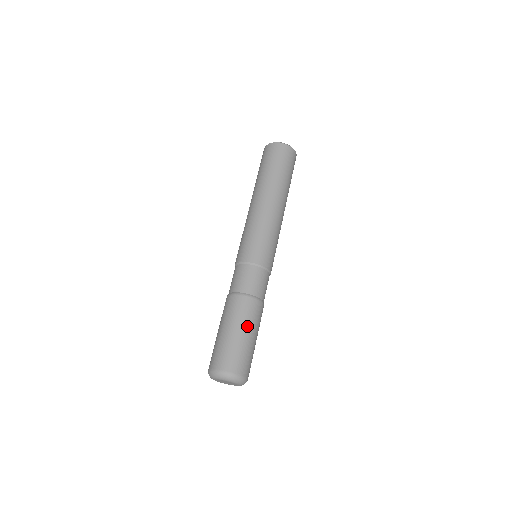
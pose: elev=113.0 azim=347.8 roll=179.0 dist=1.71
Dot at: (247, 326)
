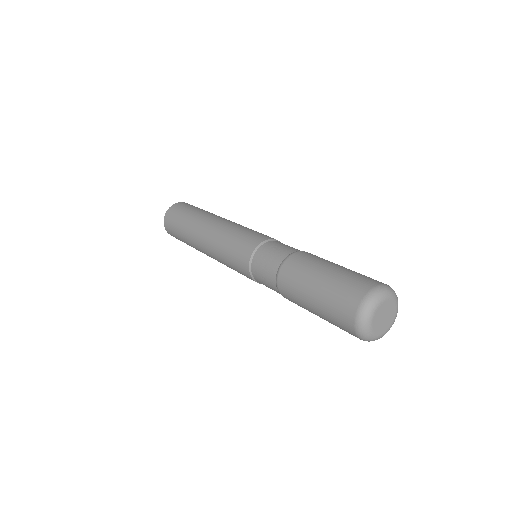
Dot at: (334, 263)
